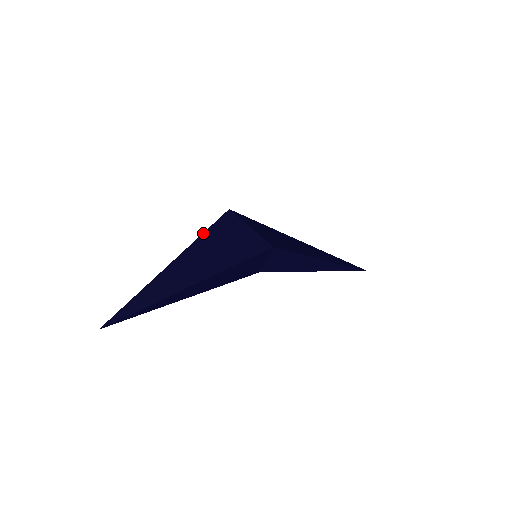
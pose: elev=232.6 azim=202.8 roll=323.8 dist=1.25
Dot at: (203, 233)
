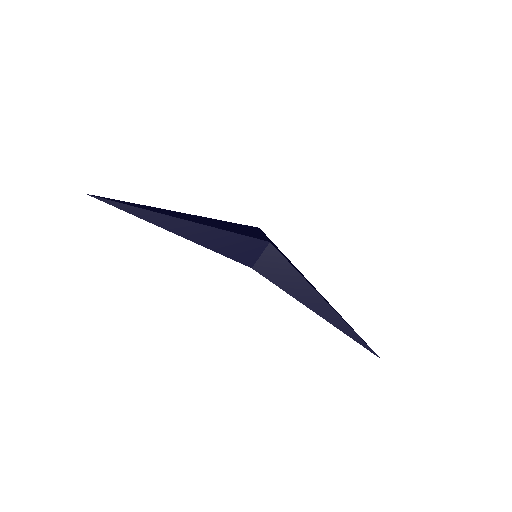
Dot at: occluded
